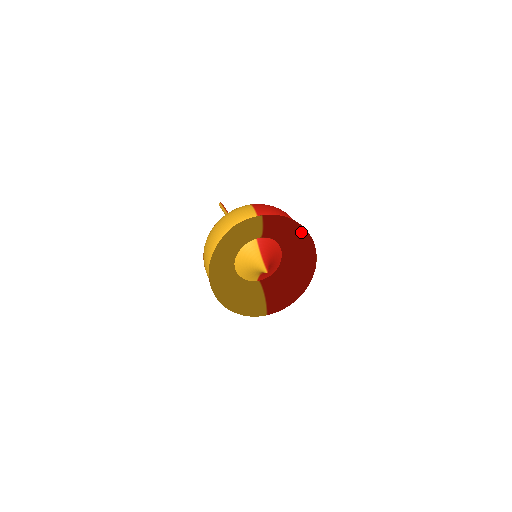
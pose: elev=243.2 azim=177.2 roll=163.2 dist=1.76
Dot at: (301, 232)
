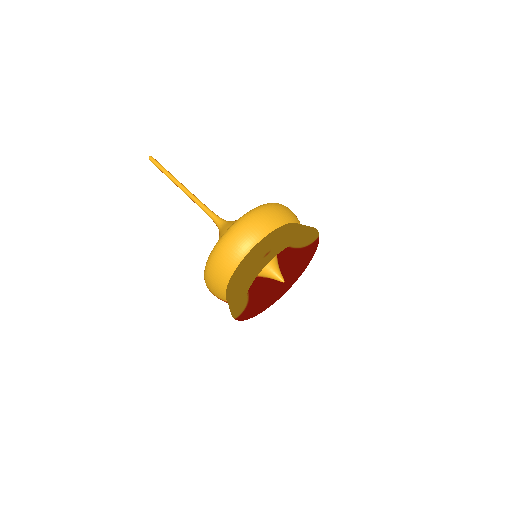
Dot at: occluded
